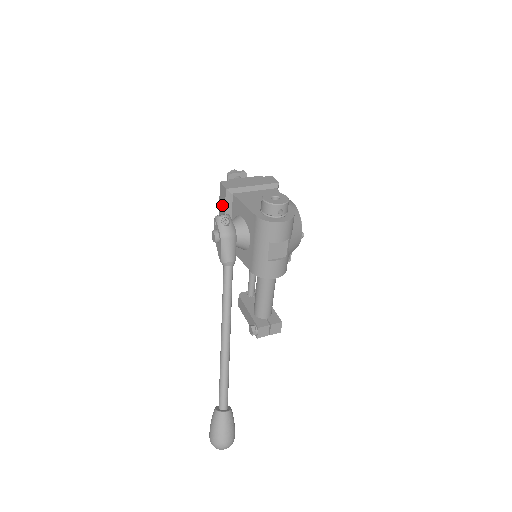
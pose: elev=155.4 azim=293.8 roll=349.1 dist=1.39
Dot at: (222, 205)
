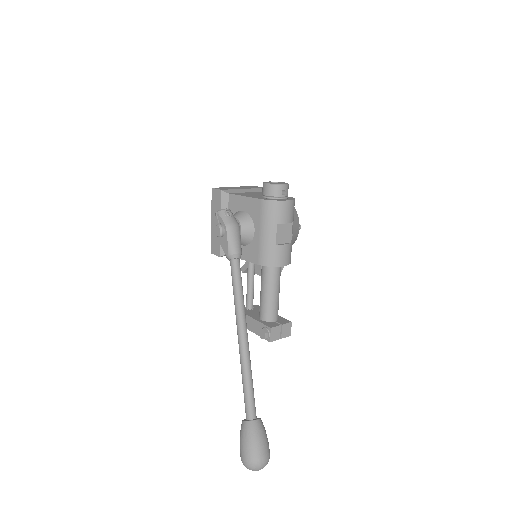
Dot at: (216, 210)
